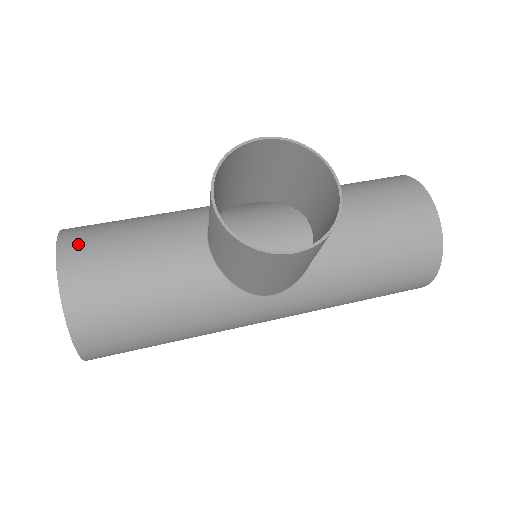
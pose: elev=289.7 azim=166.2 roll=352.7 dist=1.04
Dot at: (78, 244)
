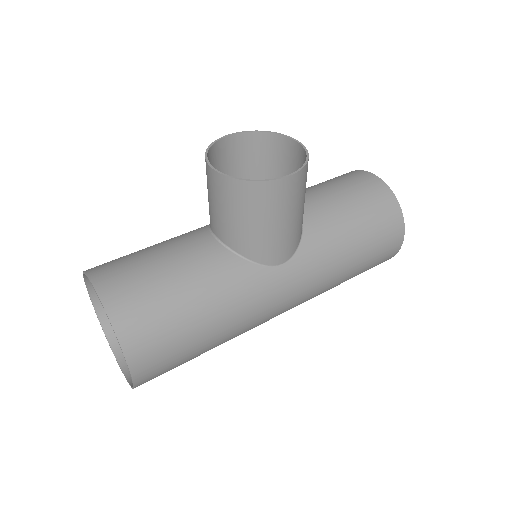
Dot at: (104, 266)
